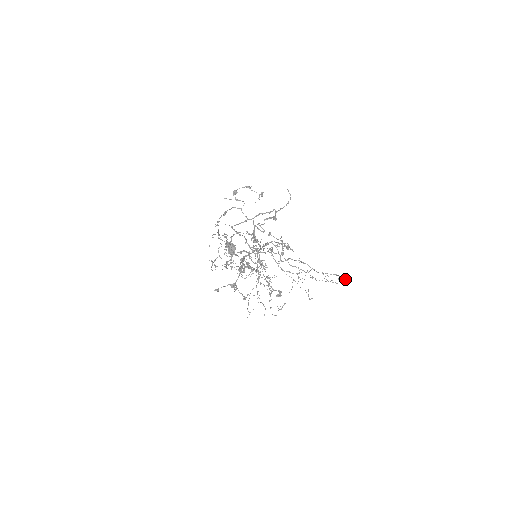
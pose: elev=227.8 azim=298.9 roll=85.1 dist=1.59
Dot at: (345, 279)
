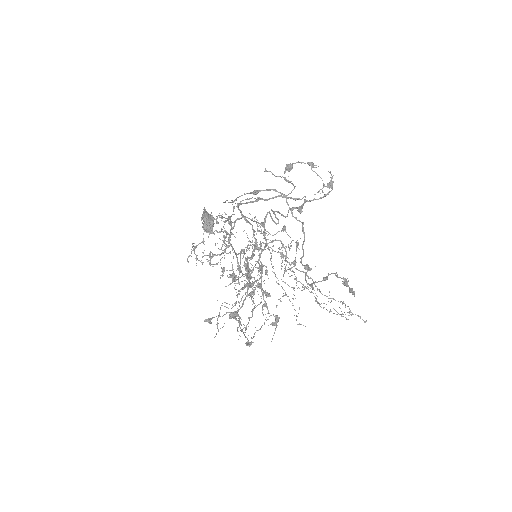
Dot at: (349, 309)
